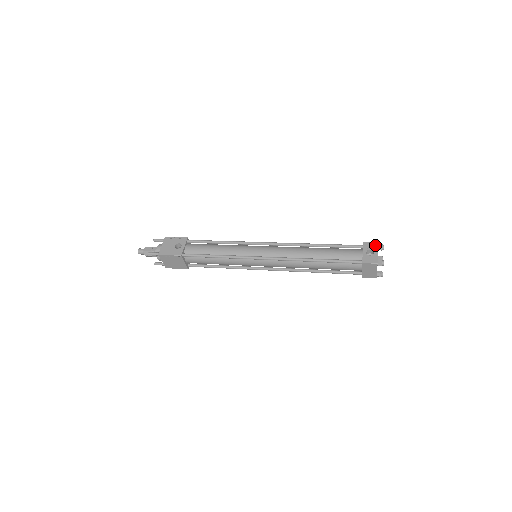
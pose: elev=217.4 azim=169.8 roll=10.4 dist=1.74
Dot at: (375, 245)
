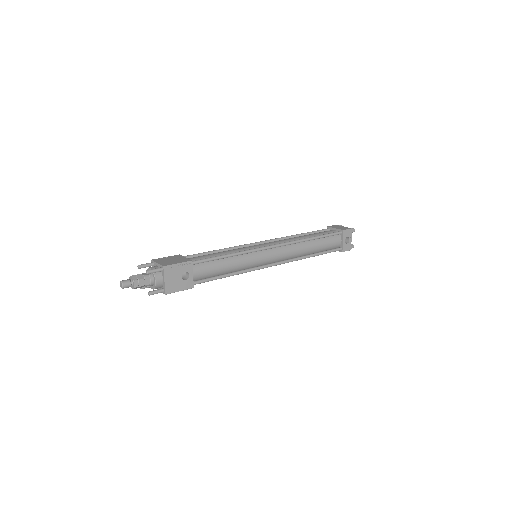
Dot at: (350, 232)
